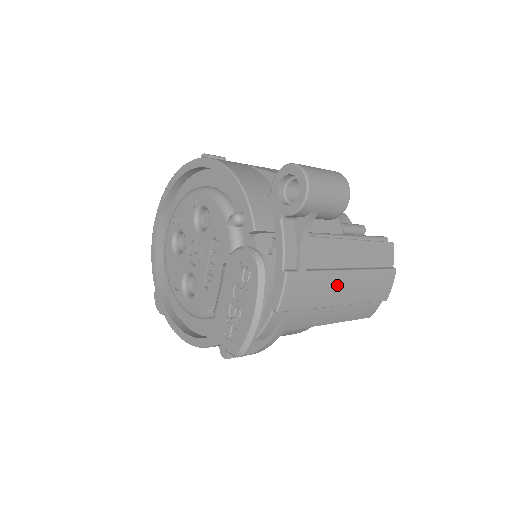
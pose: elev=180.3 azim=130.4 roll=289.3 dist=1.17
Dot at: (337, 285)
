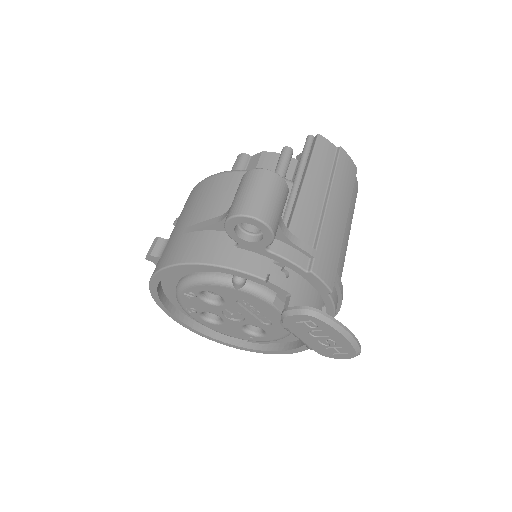
Dot at: (334, 221)
